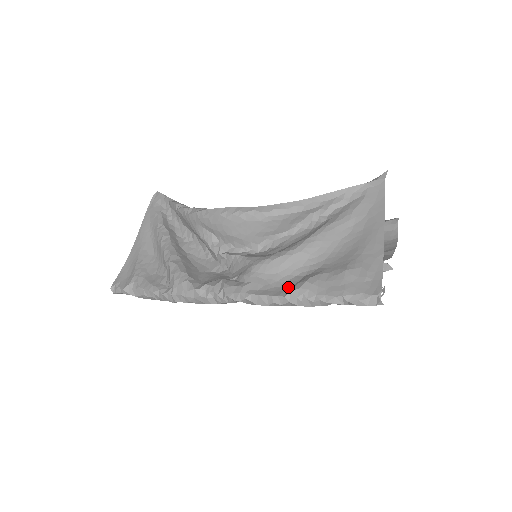
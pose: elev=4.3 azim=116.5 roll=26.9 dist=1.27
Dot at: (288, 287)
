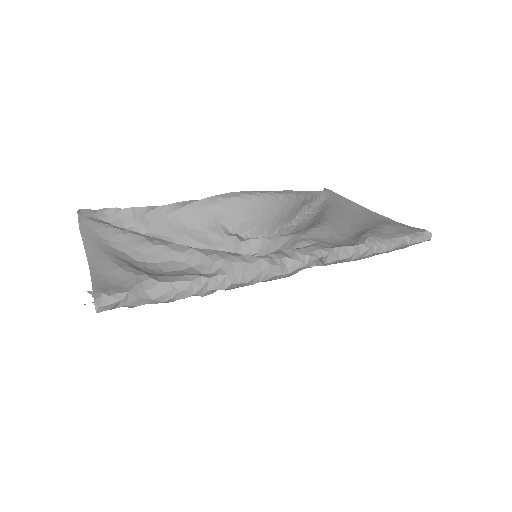
Dot at: (353, 242)
